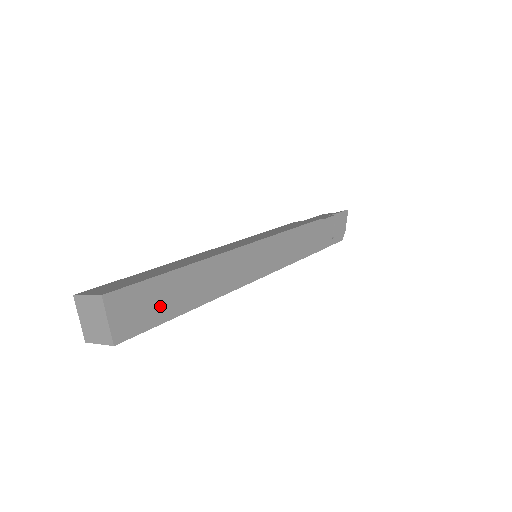
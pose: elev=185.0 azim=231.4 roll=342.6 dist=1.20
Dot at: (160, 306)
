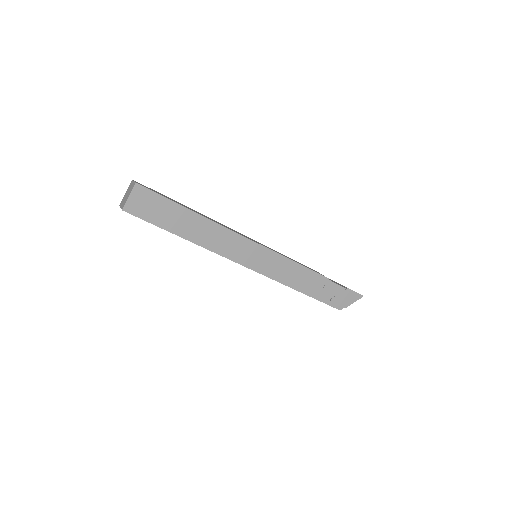
Dot at: (162, 217)
